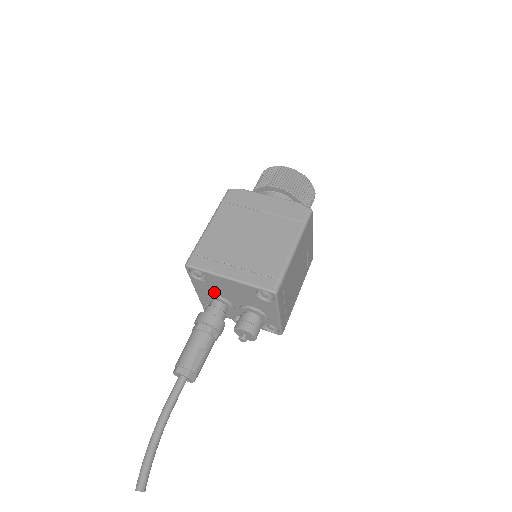
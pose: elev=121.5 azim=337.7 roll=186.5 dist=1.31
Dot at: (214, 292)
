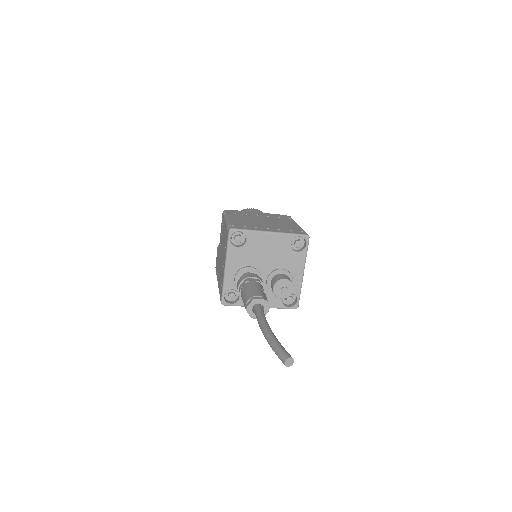
Dot at: (247, 262)
